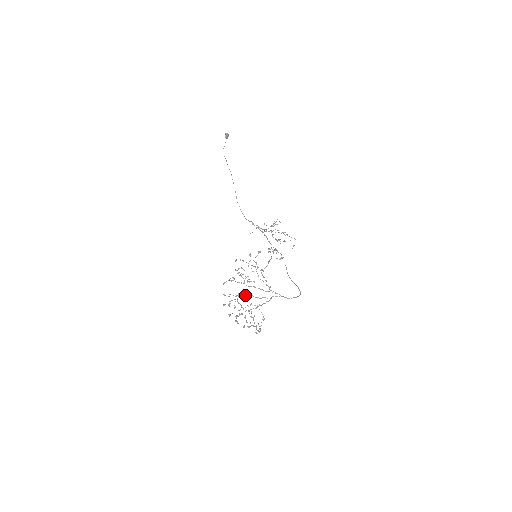
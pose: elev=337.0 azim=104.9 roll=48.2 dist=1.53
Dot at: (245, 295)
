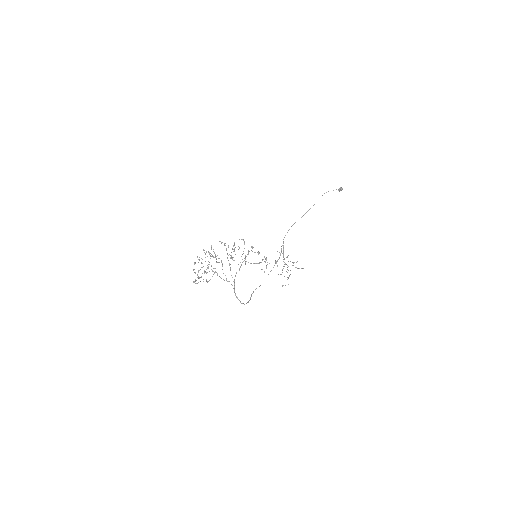
Dot at: occluded
